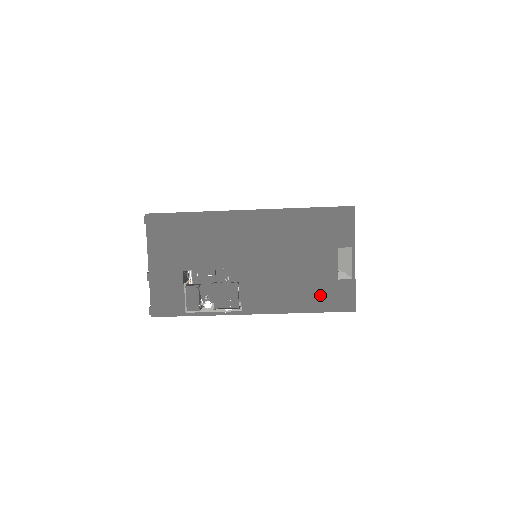
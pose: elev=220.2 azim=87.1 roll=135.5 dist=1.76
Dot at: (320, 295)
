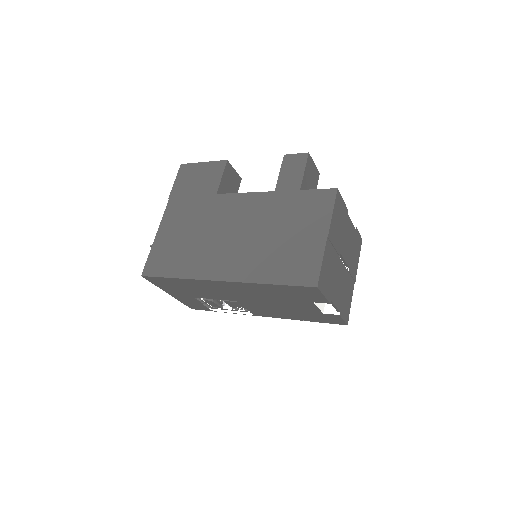
Dot at: (311, 317)
